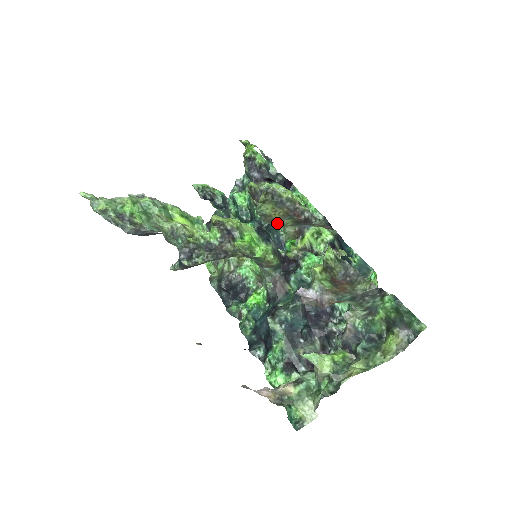
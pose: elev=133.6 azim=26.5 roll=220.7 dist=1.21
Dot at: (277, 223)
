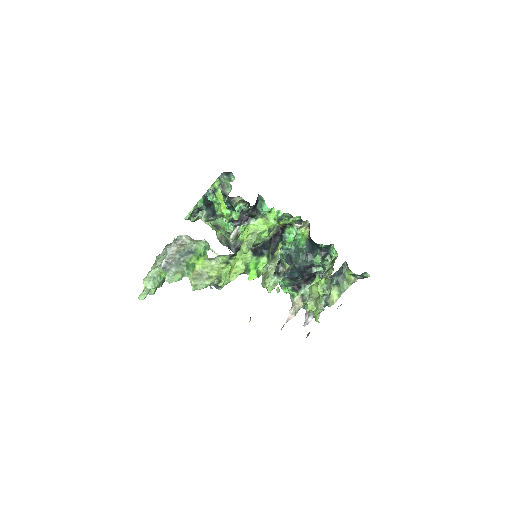
Dot at: occluded
